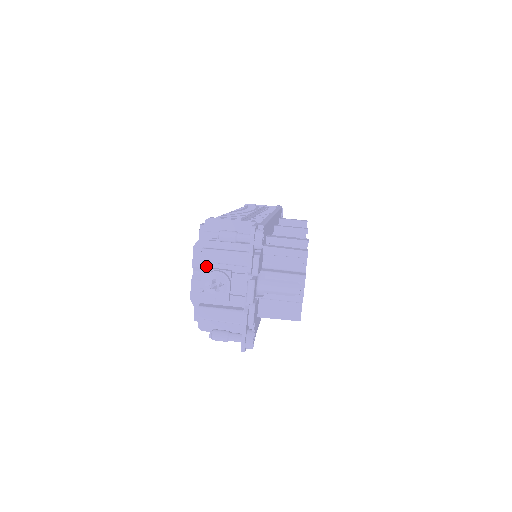
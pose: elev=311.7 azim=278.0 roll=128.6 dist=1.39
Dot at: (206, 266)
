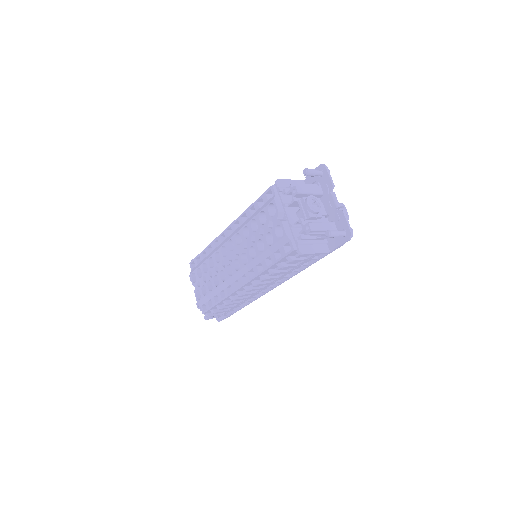
Dot at: (287, 210)
